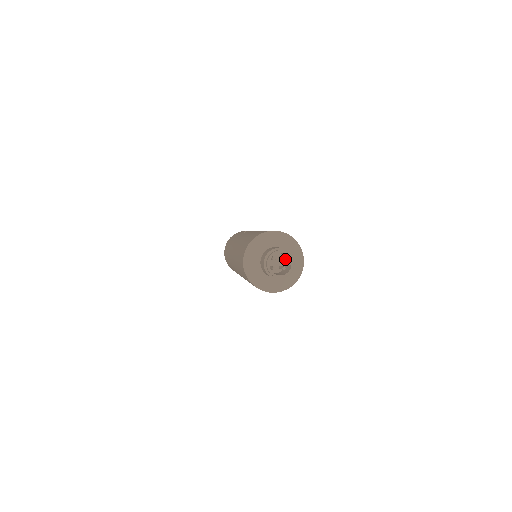
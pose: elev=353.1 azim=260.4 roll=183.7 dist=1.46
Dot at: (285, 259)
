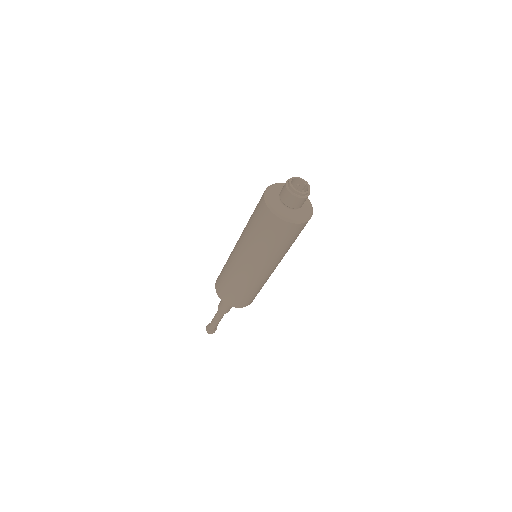
Dot at: occluded
